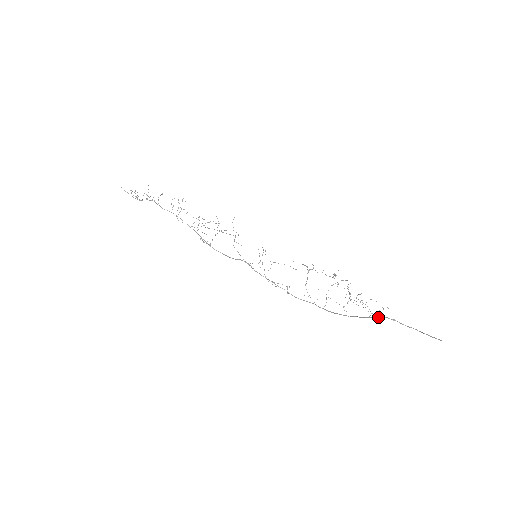
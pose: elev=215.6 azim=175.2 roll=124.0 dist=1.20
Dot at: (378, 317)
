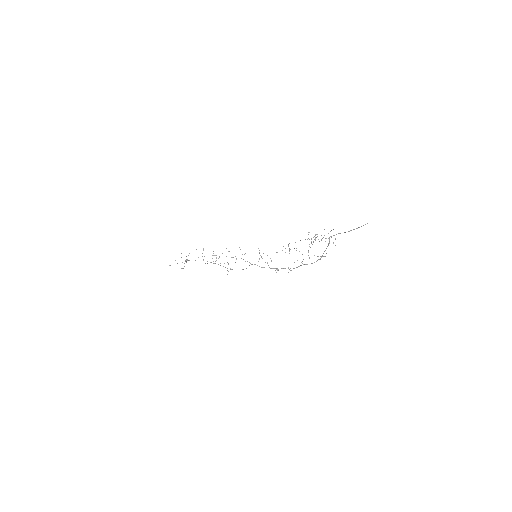
Dot at: occluded
